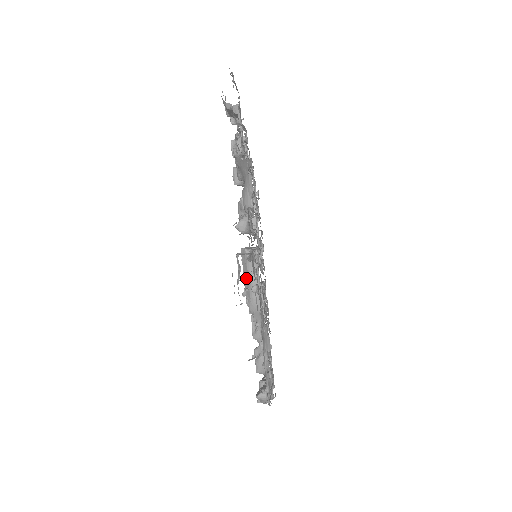
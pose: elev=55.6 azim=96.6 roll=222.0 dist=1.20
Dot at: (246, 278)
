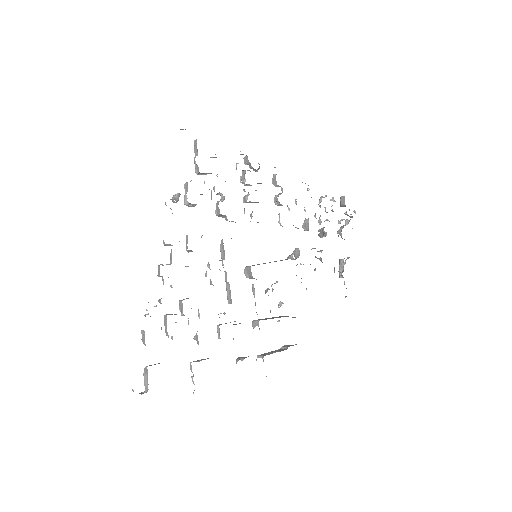
Dot at: occluded
